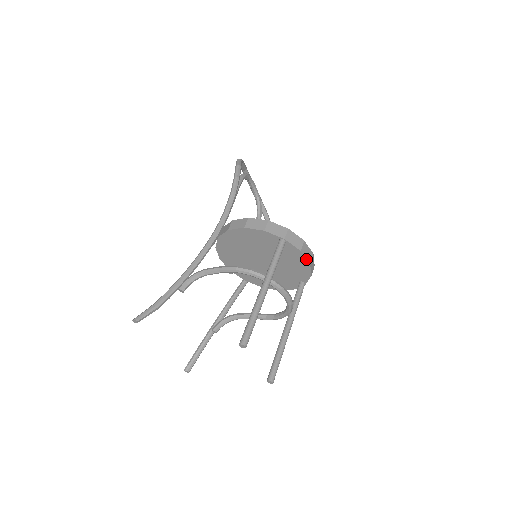
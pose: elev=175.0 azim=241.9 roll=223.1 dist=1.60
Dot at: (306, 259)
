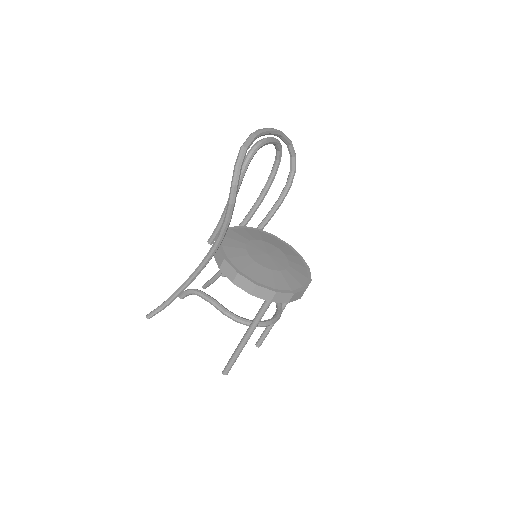
Dot at: (295, 300)
